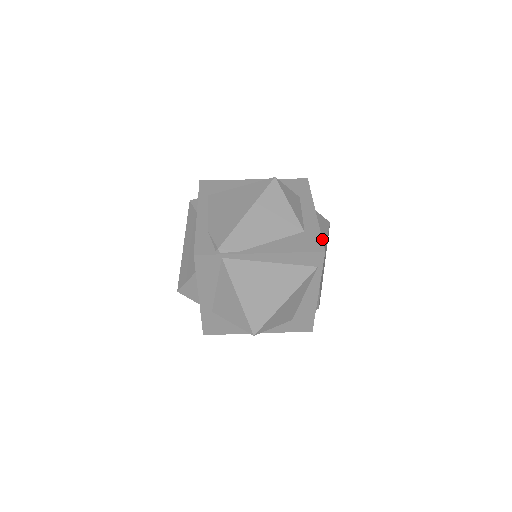
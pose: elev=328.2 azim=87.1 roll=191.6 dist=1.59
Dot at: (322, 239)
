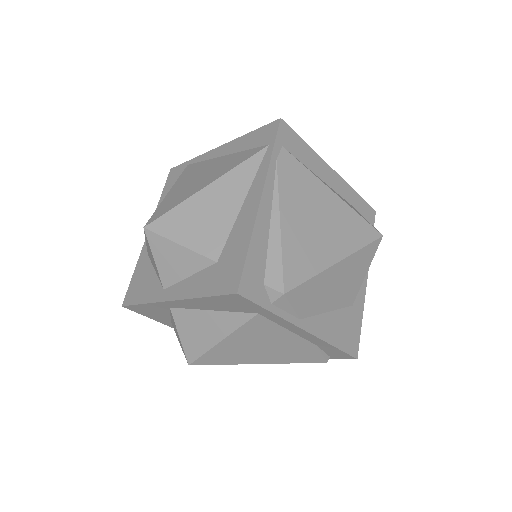
Dot at: (323, 182)
